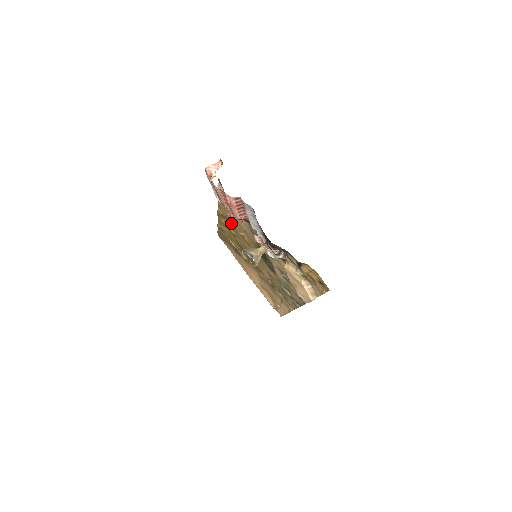
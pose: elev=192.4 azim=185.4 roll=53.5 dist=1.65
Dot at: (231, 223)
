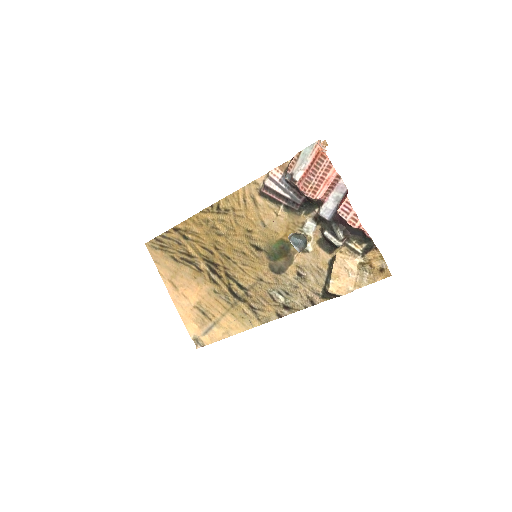
Dot at: (234, 218)
